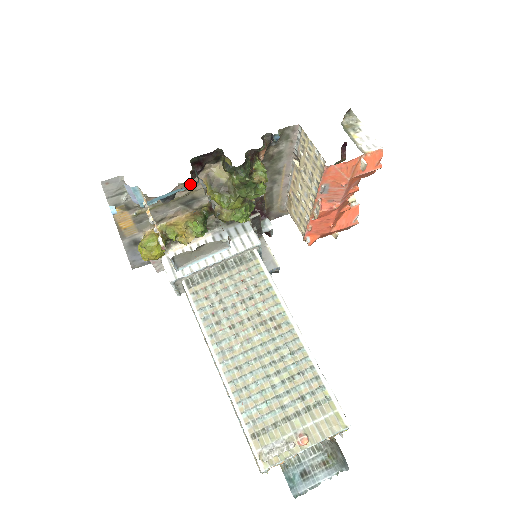
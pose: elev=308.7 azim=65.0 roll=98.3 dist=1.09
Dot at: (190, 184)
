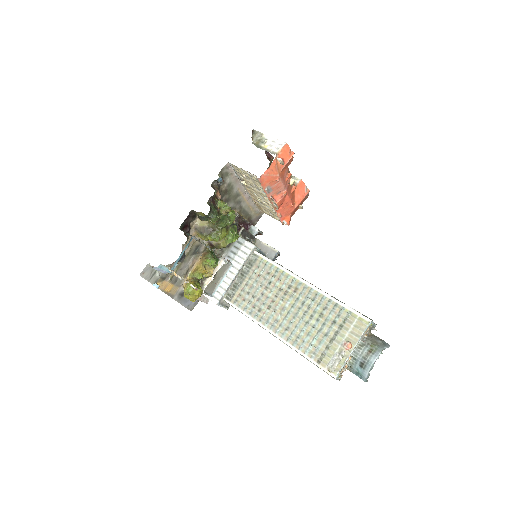
Dot at: occluded
